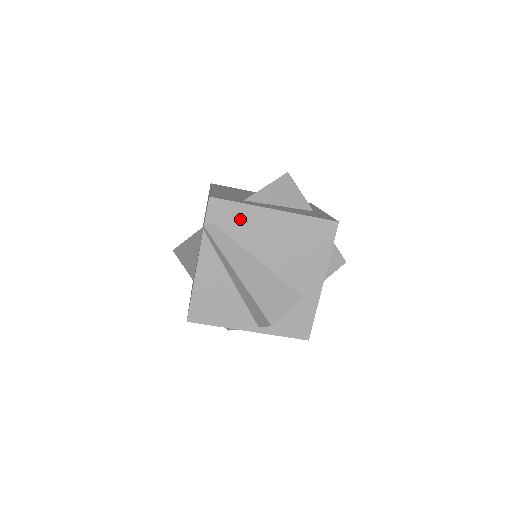
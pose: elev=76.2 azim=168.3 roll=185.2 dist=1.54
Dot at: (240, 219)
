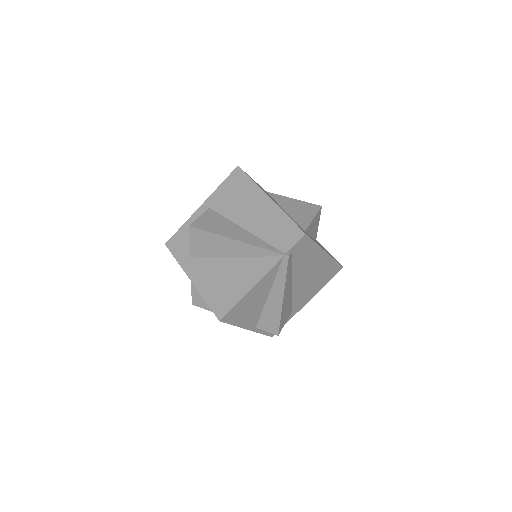
Dot at: (307, 254)
